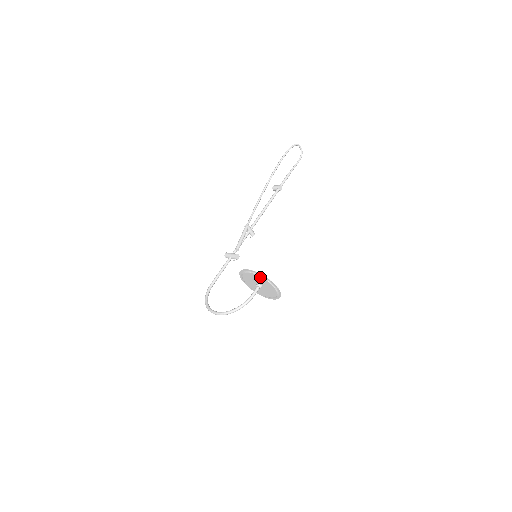
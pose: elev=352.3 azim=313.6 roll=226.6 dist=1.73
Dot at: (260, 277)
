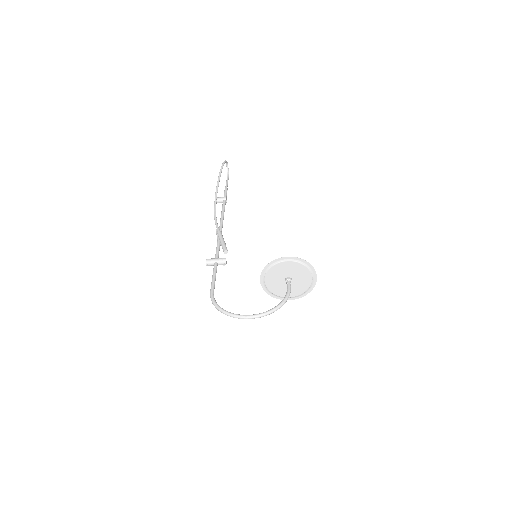
Dot at: (300, 265)
